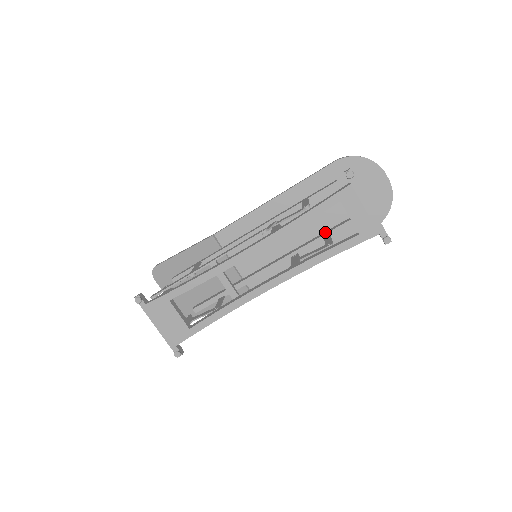
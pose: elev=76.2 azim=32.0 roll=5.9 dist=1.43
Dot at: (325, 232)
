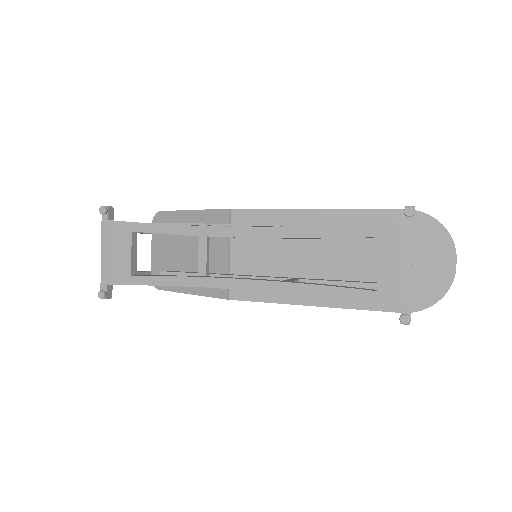
Dot at: (346, 280)
